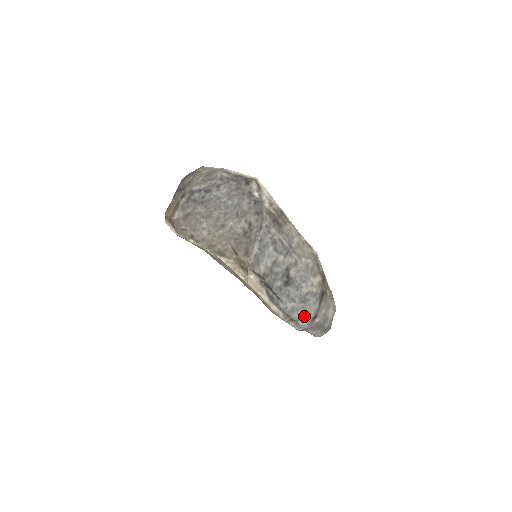
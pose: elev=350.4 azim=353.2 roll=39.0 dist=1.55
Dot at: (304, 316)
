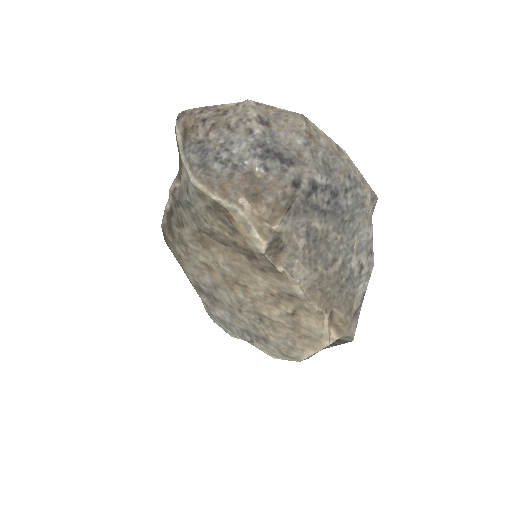
Dot at: occluded
